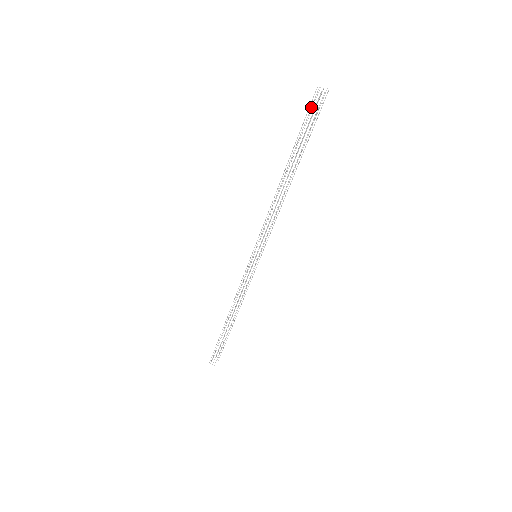
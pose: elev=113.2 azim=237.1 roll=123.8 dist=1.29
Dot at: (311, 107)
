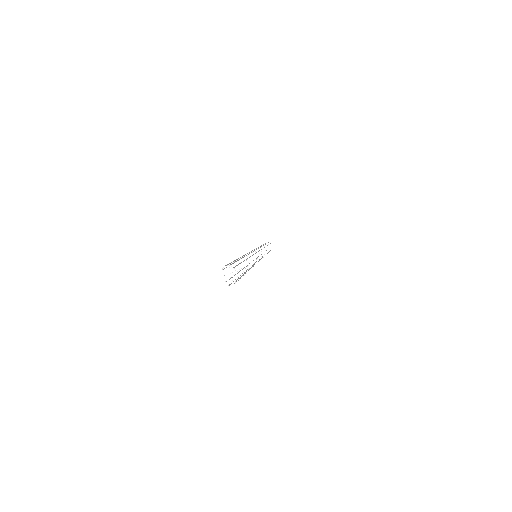
Dot at: occluded
